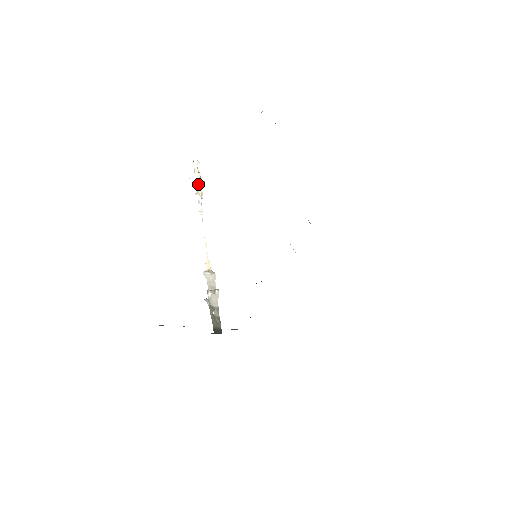
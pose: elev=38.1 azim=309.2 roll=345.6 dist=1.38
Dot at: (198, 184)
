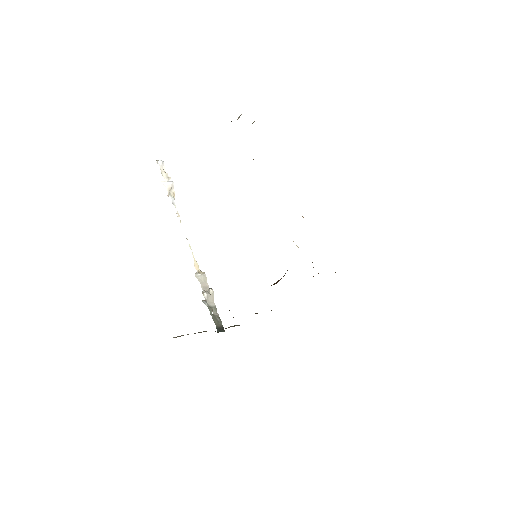
Dot at: (168, 185)
